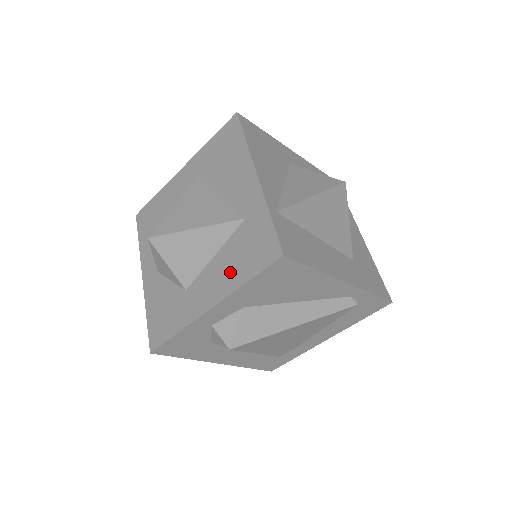
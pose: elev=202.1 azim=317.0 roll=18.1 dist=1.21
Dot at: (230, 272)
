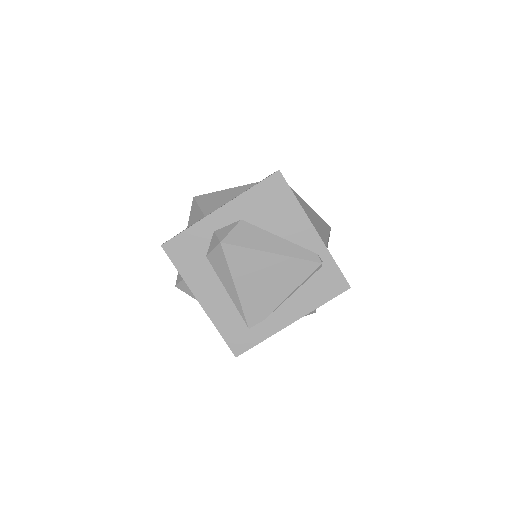
Dot at: occluded
